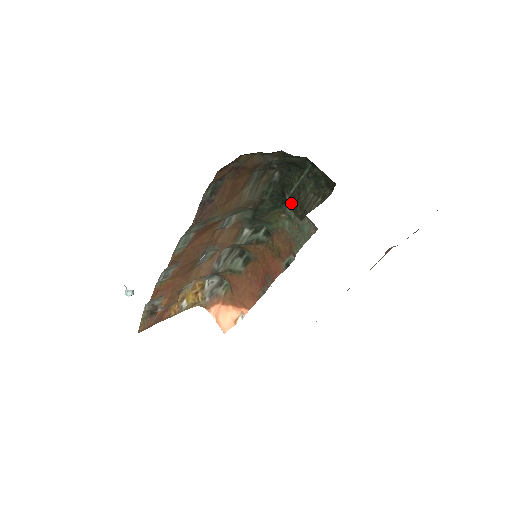
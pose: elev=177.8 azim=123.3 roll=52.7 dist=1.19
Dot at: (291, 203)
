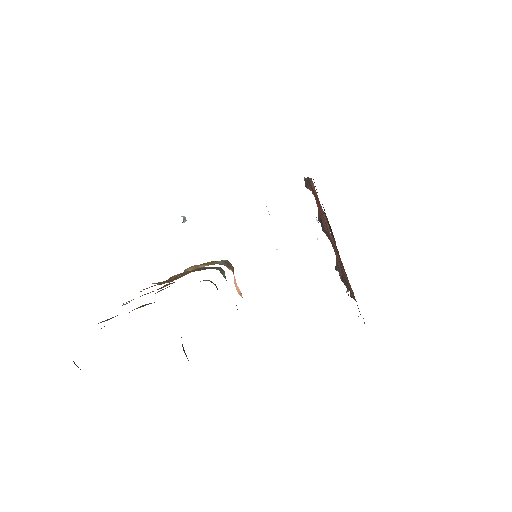
Dot at: occluded
